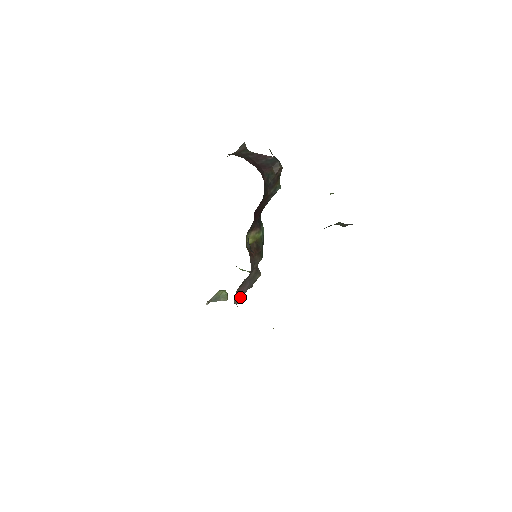
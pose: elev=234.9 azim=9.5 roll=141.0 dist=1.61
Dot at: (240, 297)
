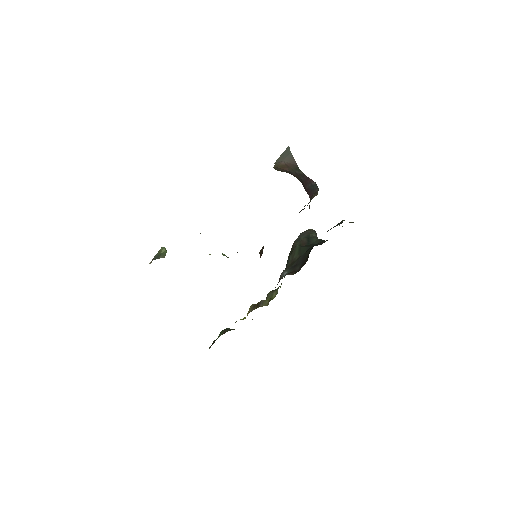
Dot at: occluded
